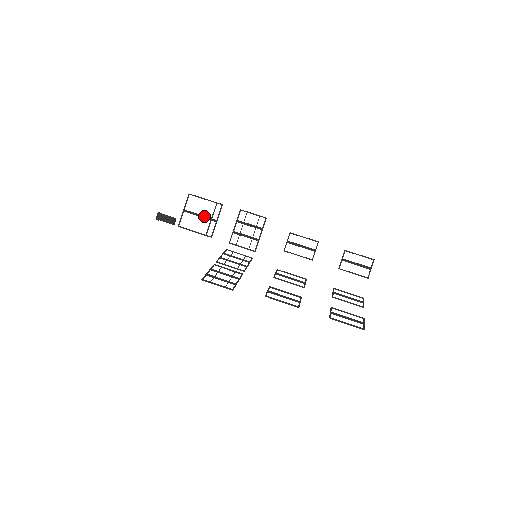
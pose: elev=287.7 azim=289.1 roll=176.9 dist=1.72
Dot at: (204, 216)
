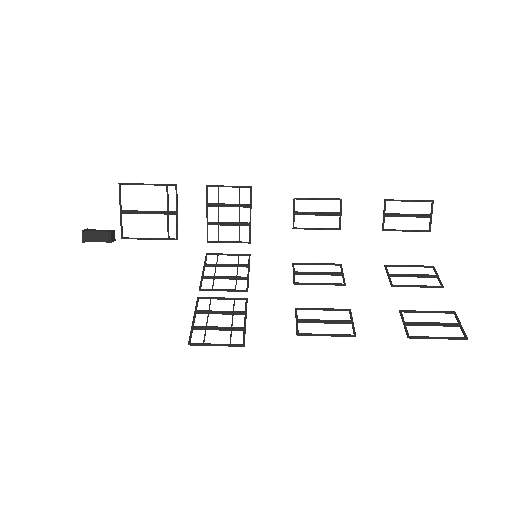
Dot at: (155, 211)
